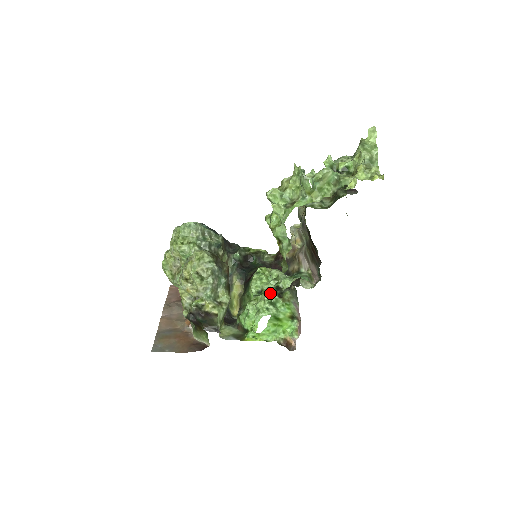
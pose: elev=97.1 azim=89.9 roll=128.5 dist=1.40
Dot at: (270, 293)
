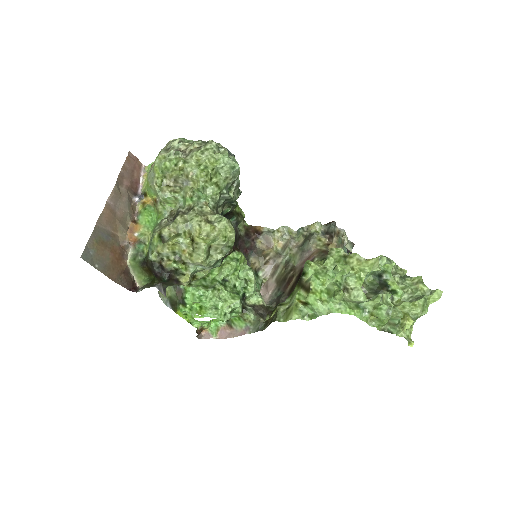
Dot at: (239, 304)
